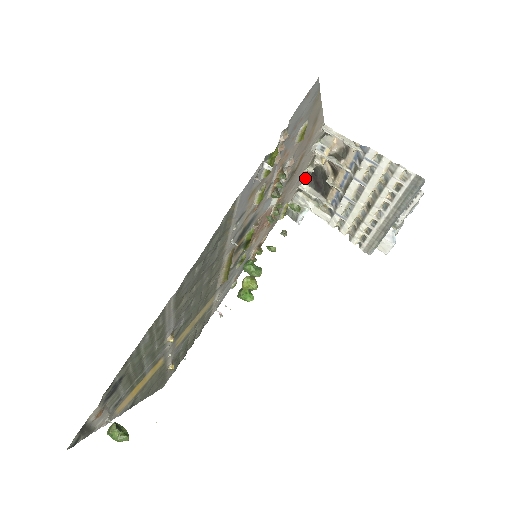
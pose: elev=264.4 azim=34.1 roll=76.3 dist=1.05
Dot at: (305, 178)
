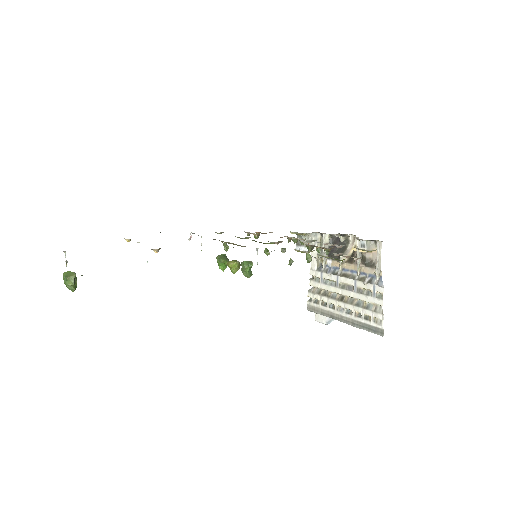
Dot at: (333, 234)
